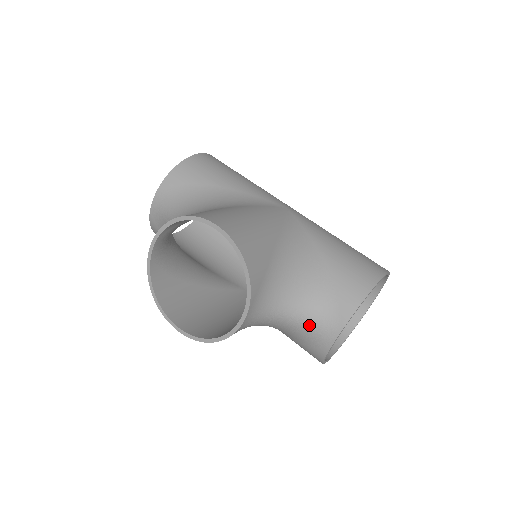
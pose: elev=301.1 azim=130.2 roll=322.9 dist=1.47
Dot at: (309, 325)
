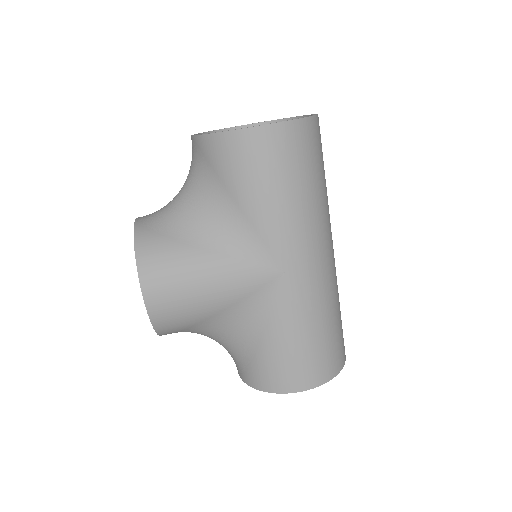
Dot at: occluded
